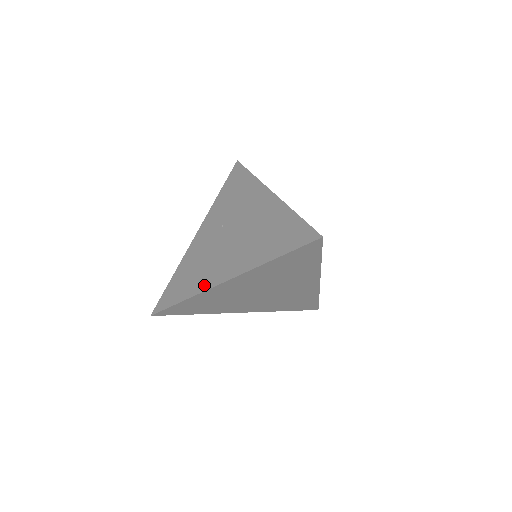
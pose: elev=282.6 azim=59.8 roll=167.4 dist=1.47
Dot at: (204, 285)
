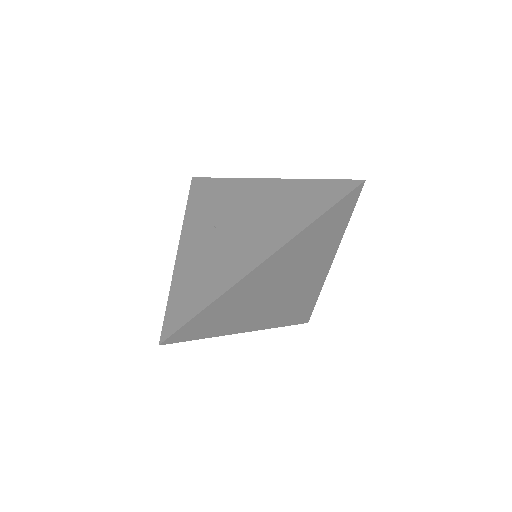
Dot at: (230, 279)
